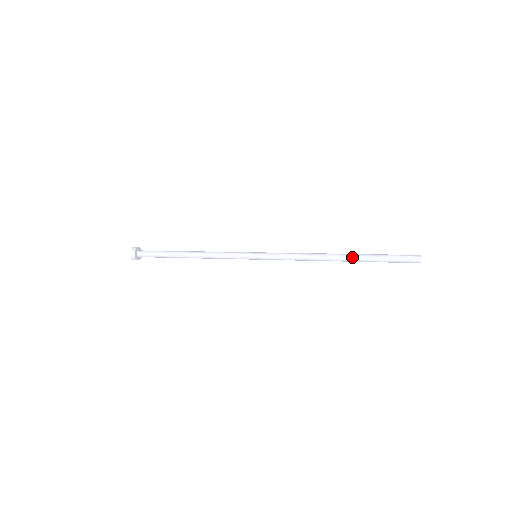
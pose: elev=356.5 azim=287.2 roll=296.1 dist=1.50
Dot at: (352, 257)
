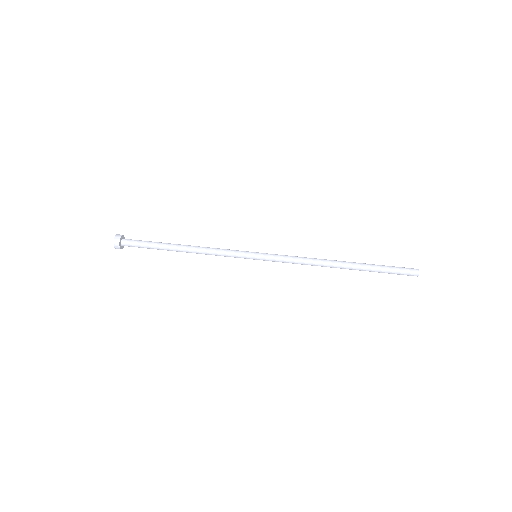
Dot at: (354, 265)
